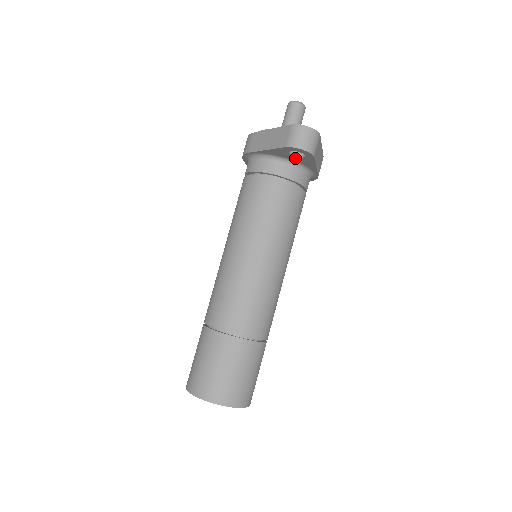
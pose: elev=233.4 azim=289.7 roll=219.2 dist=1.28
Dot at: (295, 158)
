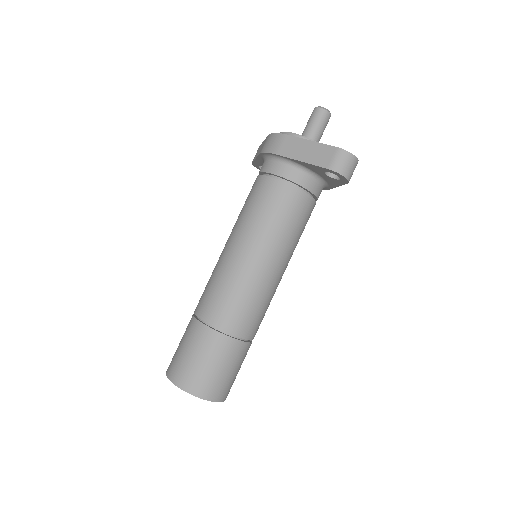
Dot at: (325, 176)
